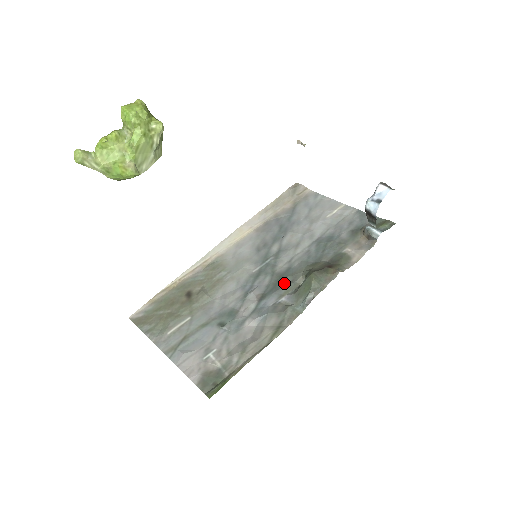
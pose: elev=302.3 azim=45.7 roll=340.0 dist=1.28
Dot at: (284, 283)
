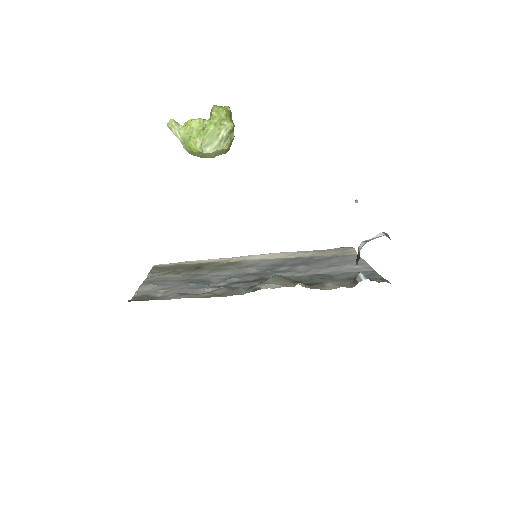
Dot at: (259, 281)
